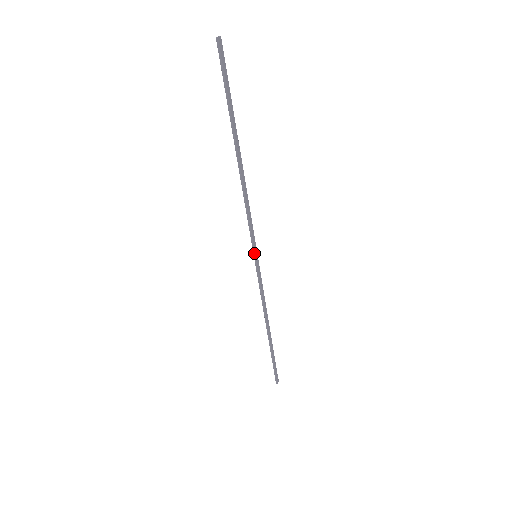
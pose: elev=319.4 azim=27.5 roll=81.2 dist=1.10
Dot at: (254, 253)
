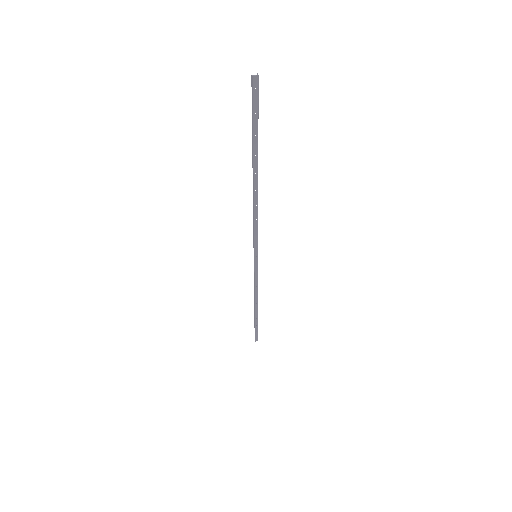
Dot at: (254, 253)
